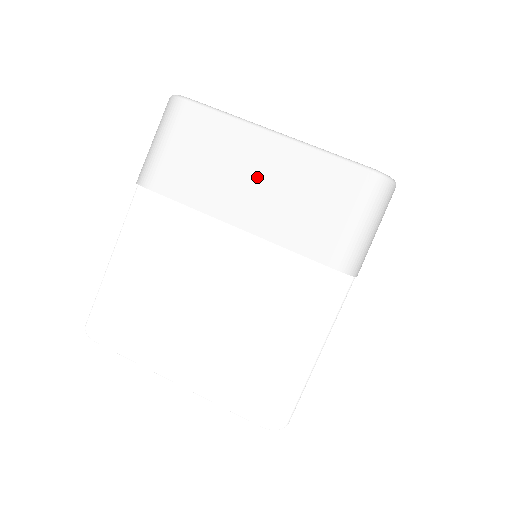
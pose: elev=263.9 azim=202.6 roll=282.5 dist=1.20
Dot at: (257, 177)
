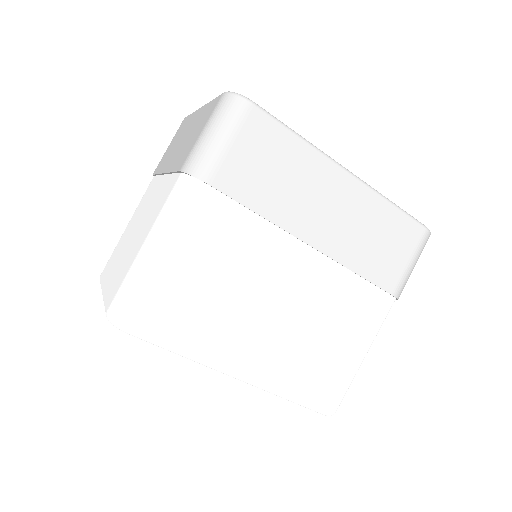
Dot at: (184, 137)
